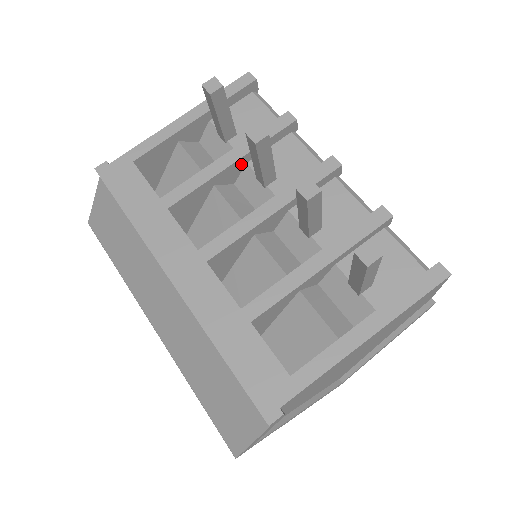
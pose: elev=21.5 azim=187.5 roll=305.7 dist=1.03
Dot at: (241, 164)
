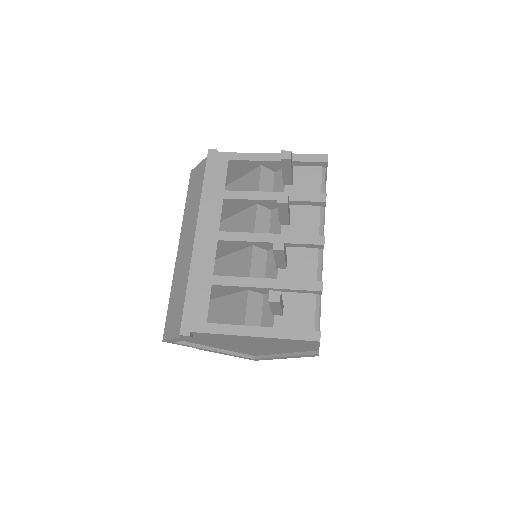
Dot at: occluded
